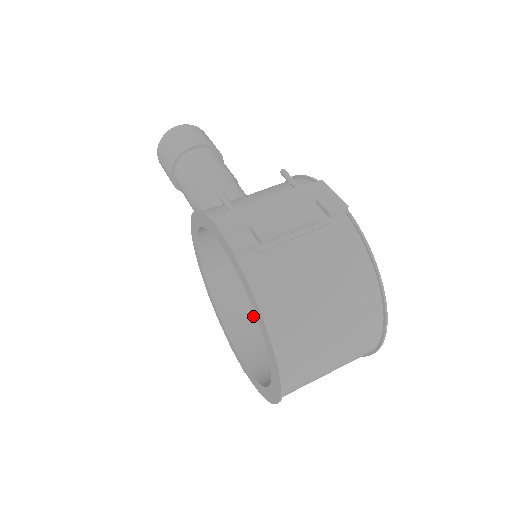
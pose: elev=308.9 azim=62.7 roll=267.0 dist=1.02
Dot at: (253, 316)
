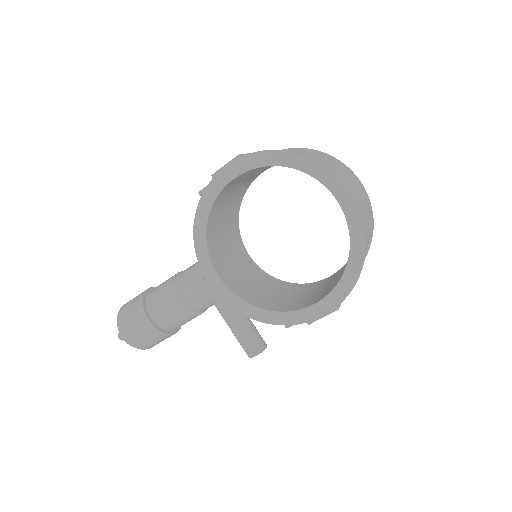
Dot at: (299, 300)
